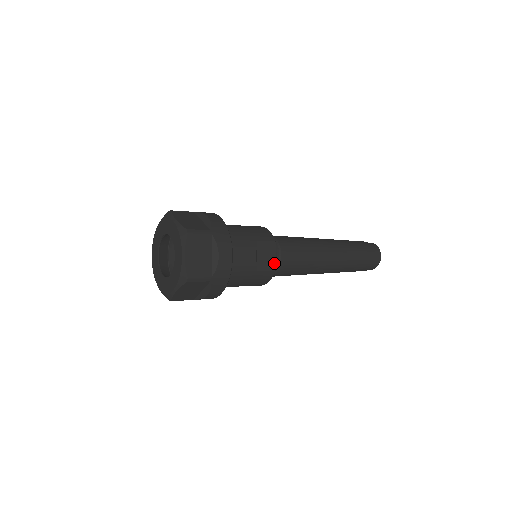
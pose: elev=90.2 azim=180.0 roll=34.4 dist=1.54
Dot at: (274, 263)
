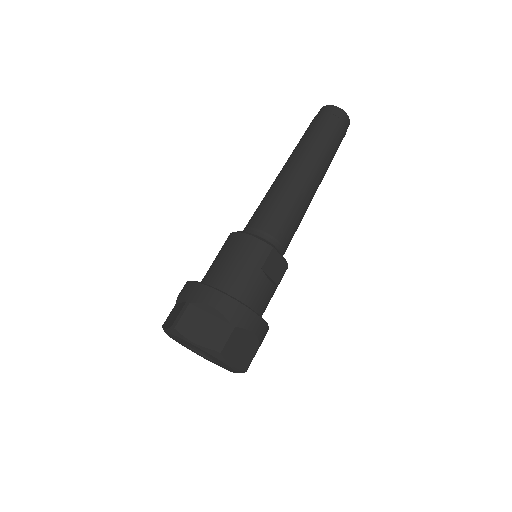
Dot at: (284, 262)
